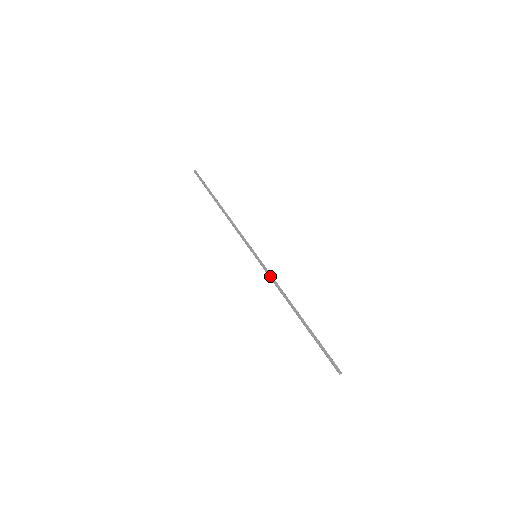
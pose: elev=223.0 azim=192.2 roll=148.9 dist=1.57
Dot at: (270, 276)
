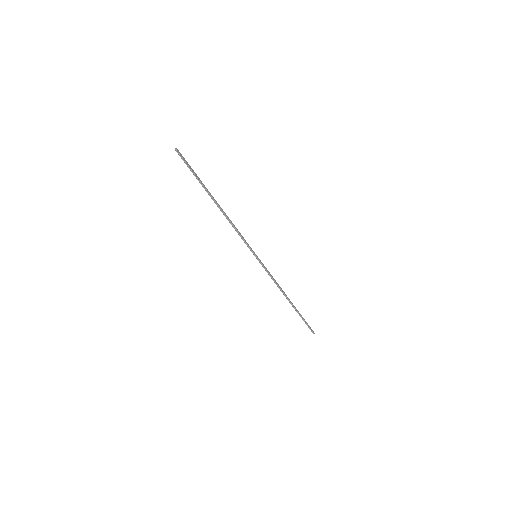
Dot at: (270, 274)
